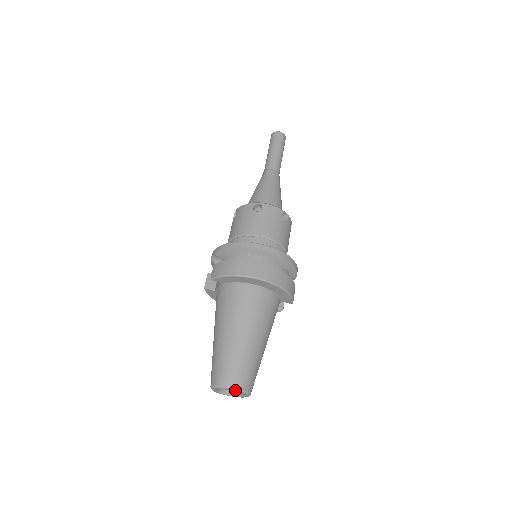
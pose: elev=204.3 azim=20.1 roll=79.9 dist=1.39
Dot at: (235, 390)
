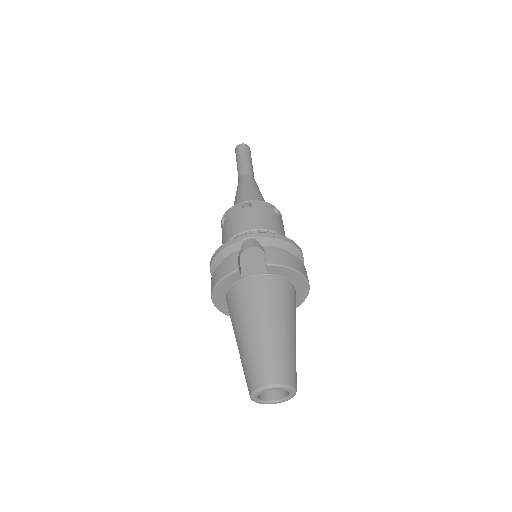
Dot at: (294, 392)
